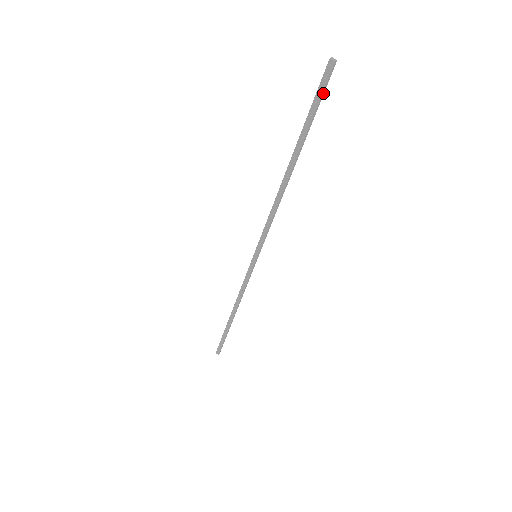
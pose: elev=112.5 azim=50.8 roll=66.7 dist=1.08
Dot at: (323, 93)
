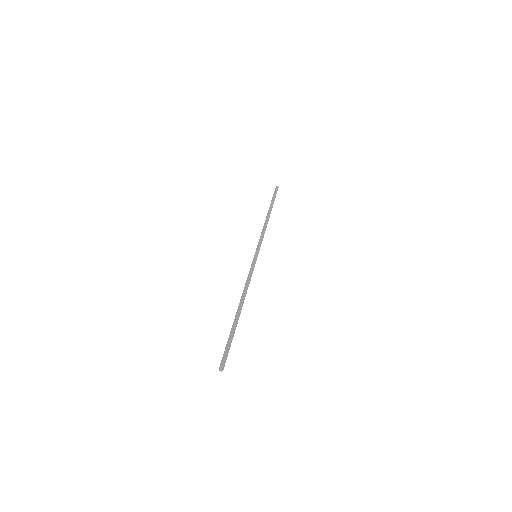
Dot at: occluded
